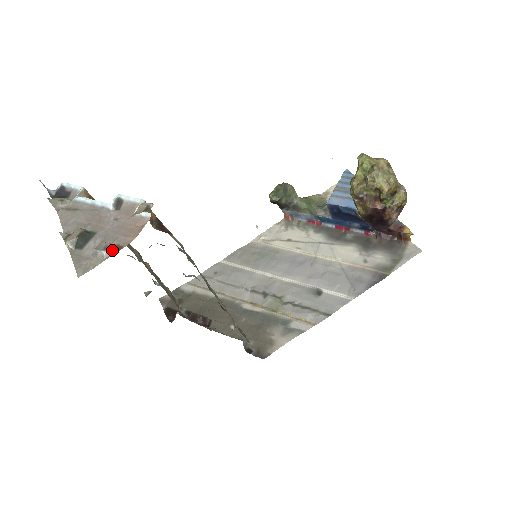
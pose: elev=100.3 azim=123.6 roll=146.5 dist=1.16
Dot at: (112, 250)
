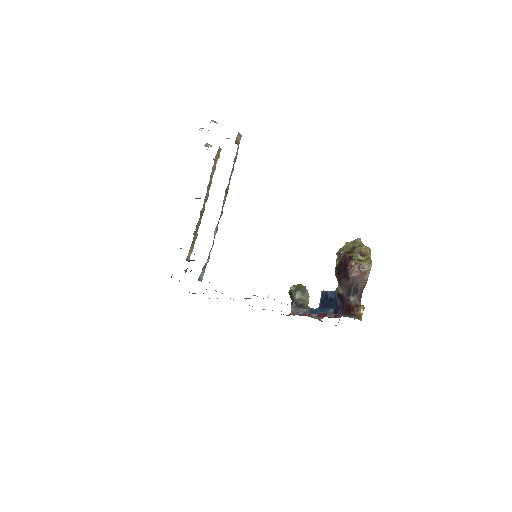
Dot at: occluded
